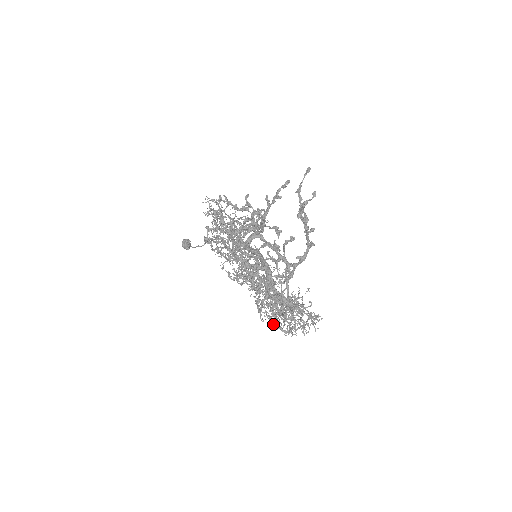
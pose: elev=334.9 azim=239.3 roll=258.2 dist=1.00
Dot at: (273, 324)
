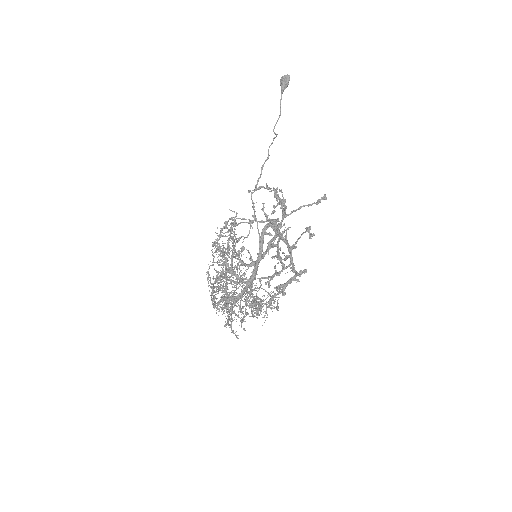
Dot at: occluded
